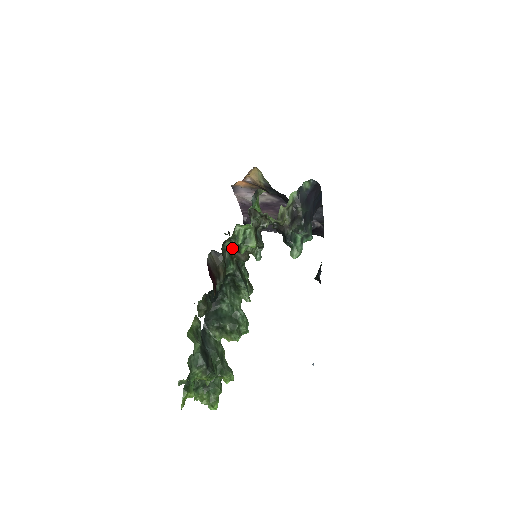
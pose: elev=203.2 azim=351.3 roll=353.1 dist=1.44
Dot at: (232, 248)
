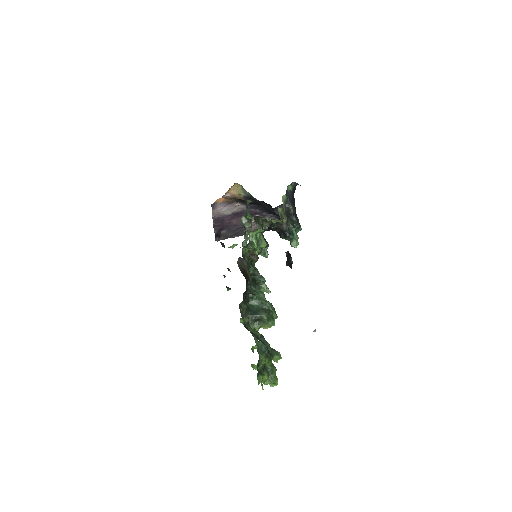
Dot at: (247, 253)
